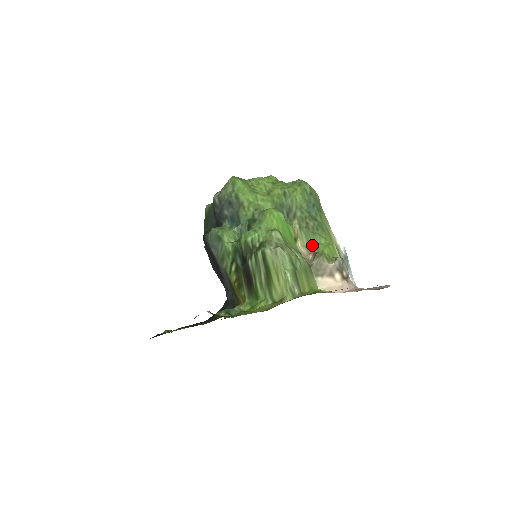
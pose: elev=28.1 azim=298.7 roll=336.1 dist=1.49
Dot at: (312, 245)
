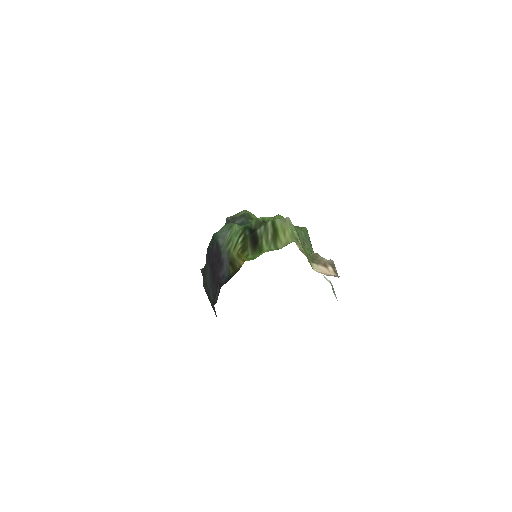
Dot at: occluded
